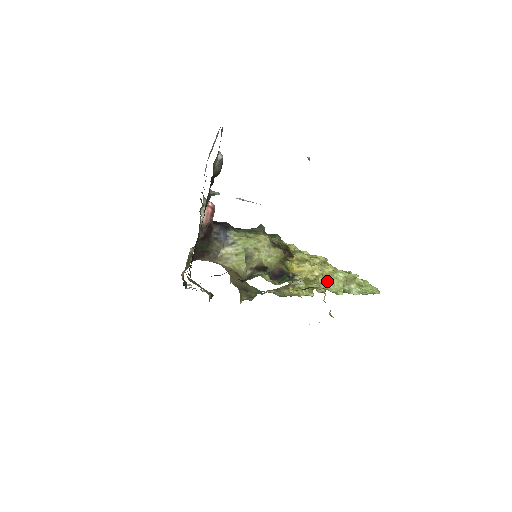
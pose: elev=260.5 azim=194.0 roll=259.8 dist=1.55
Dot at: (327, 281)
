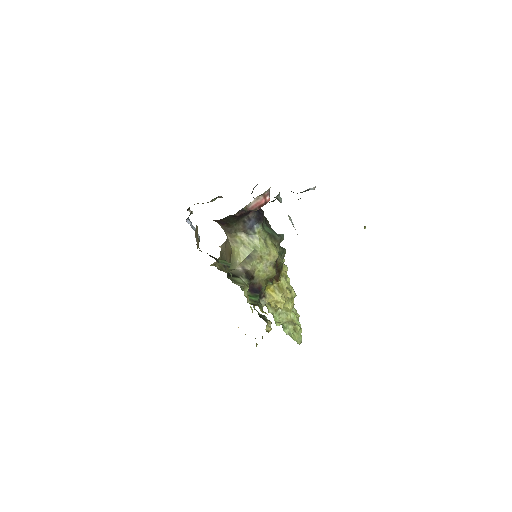
Dot at: (279, 310)
